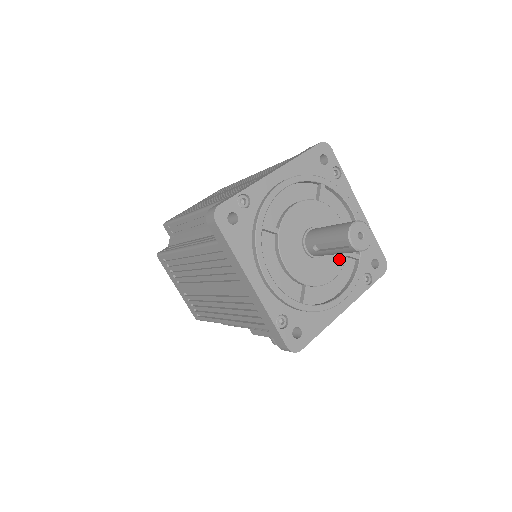
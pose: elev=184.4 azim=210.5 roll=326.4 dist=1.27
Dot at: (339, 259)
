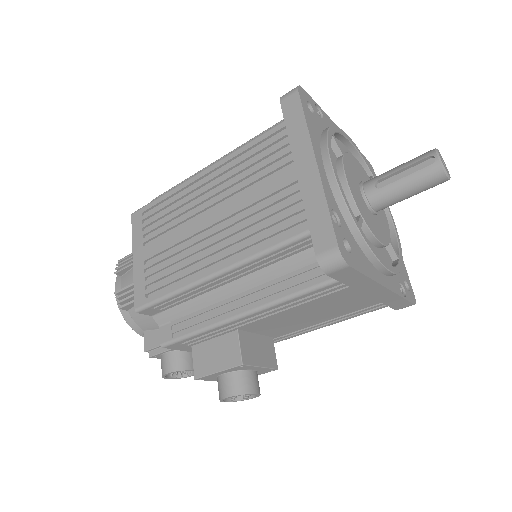
Dot at: (385, 235)
